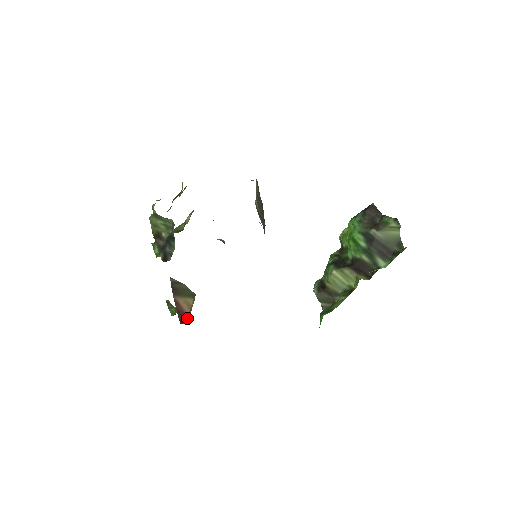
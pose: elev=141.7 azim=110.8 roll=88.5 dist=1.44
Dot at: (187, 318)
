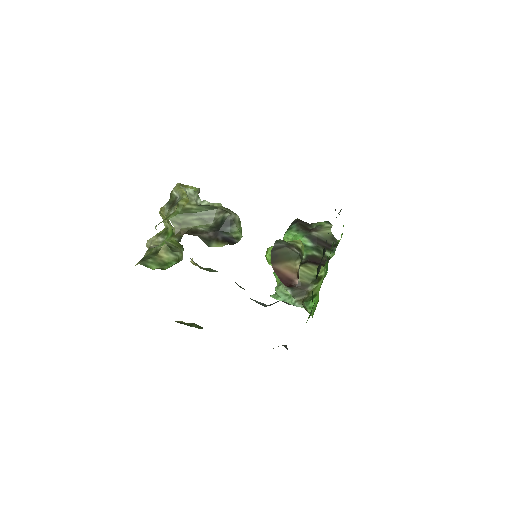
Dot at: (293, 281)
